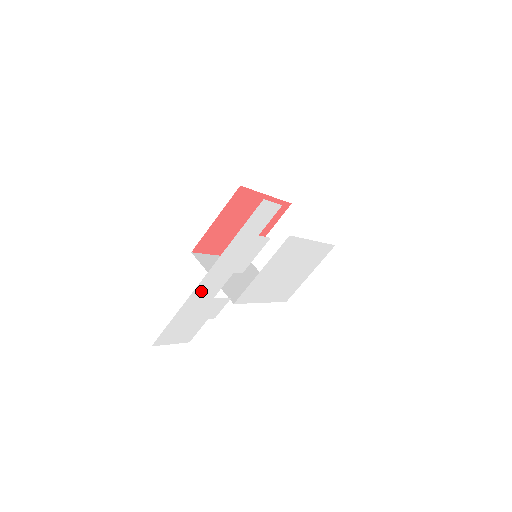
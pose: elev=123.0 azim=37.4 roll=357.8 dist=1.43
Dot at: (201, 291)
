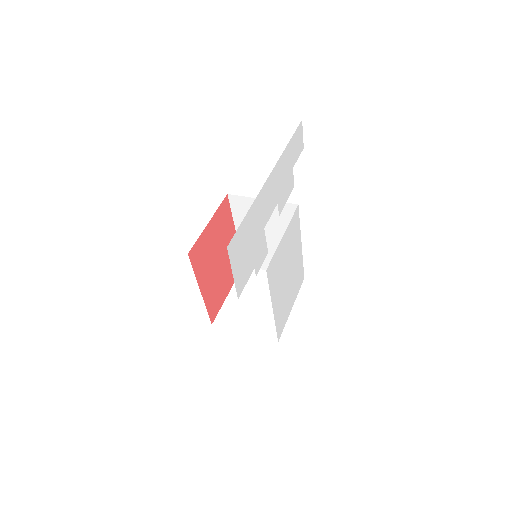
Dot at: (264, 197)
